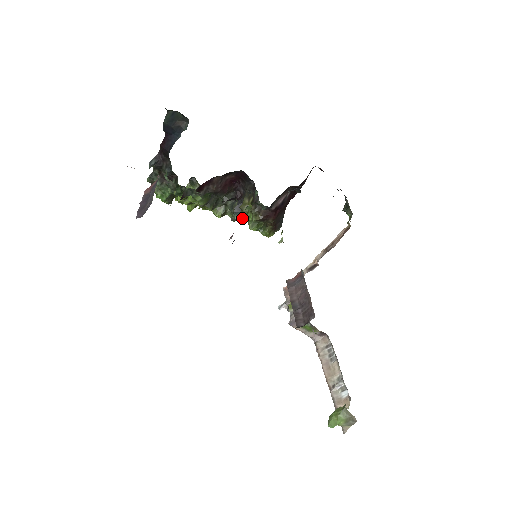
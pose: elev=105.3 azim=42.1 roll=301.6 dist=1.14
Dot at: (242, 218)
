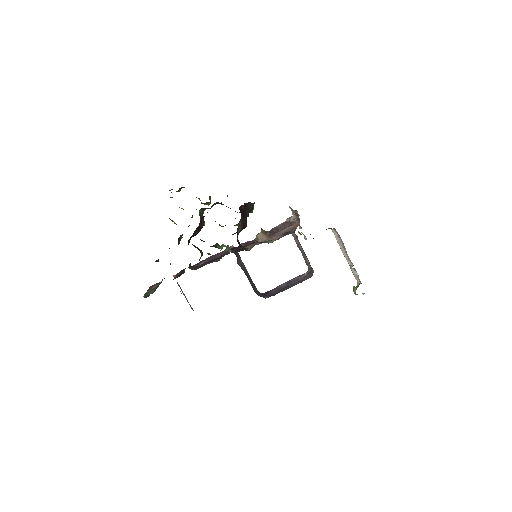
Dot at: occluded
